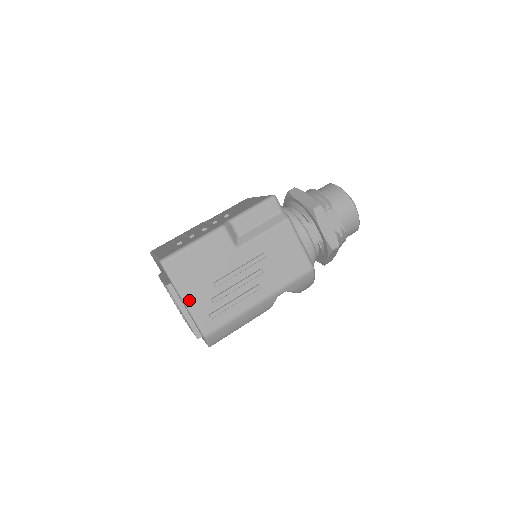
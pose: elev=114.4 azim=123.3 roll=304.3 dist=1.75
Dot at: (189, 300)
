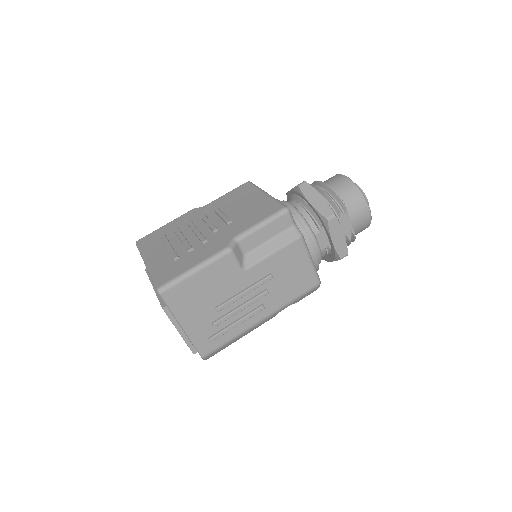
Dot at: (188, 326)
